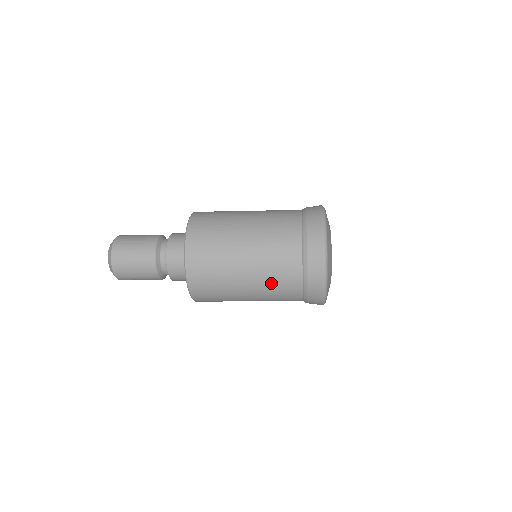
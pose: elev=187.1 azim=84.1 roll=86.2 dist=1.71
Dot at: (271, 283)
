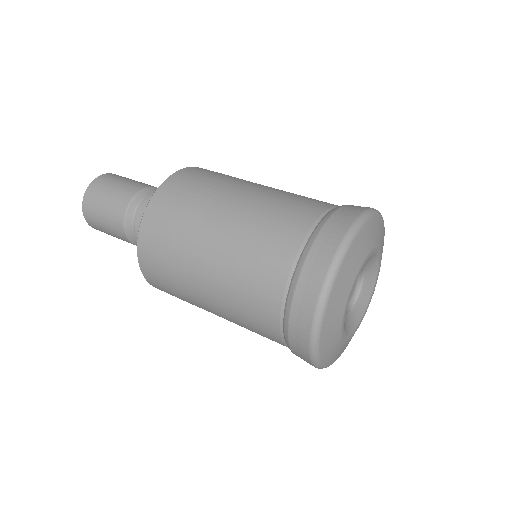
Dot at: occluded
